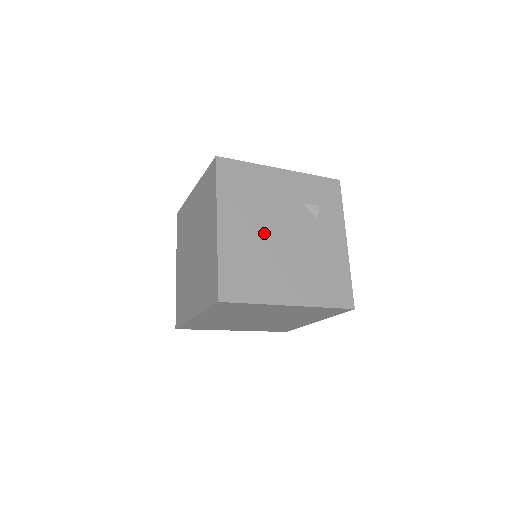
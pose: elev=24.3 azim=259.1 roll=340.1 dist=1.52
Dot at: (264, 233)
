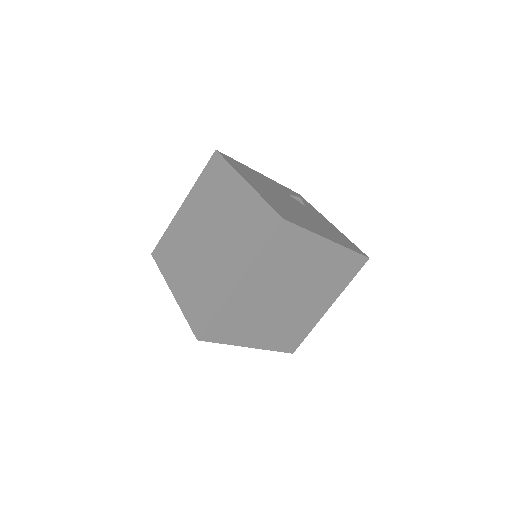
Dot at: (279, 198)
